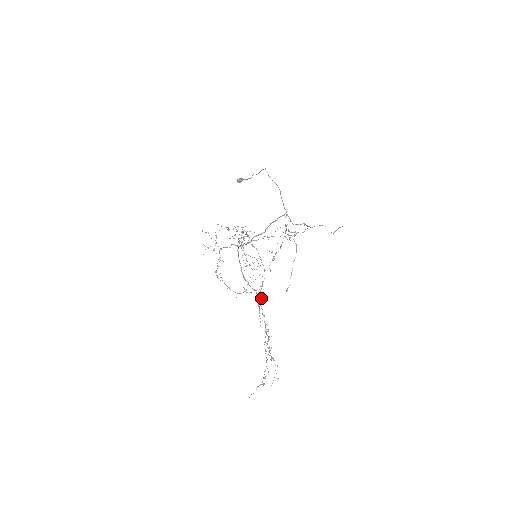
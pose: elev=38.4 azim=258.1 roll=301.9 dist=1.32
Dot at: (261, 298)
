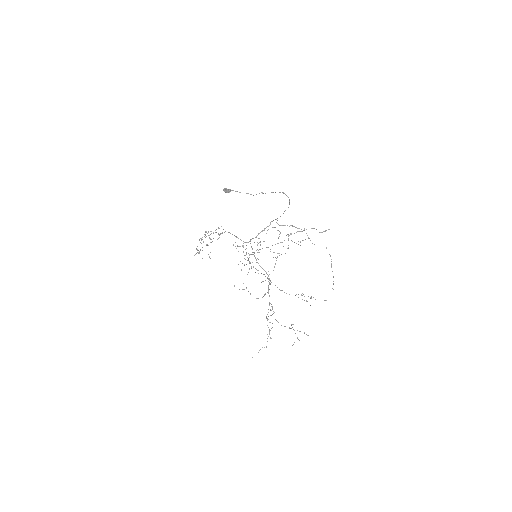
Dot at: (269, 289)
